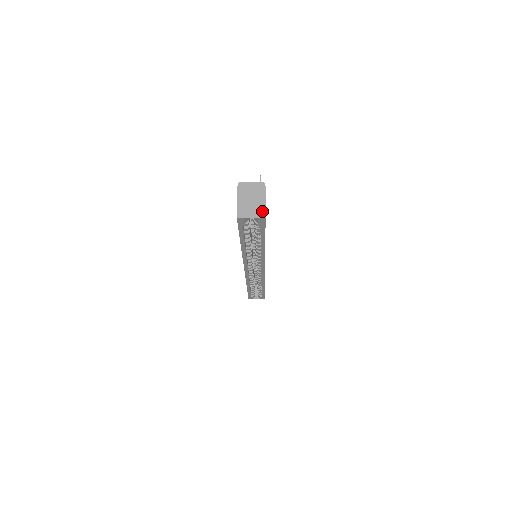
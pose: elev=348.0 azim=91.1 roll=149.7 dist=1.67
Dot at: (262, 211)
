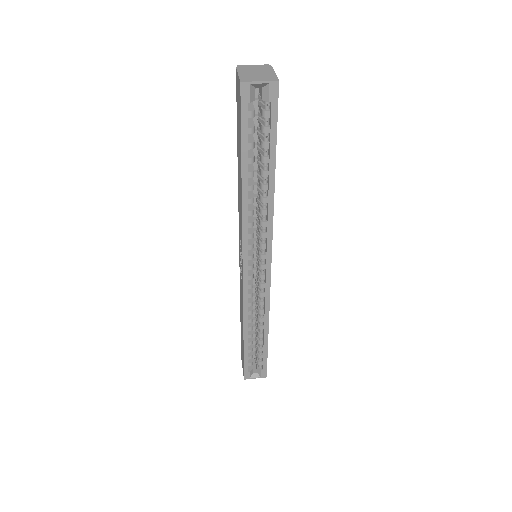
Dot at: (273, 77)
